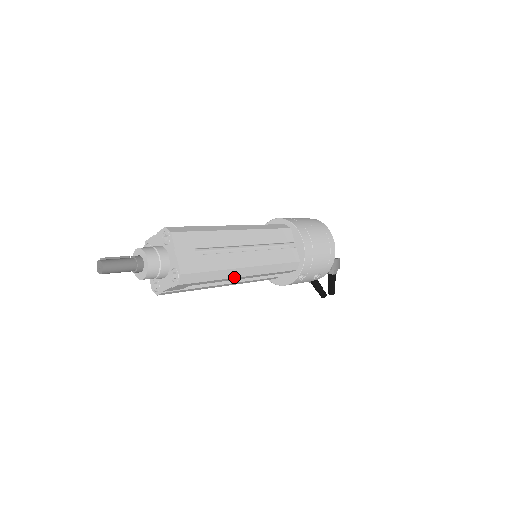
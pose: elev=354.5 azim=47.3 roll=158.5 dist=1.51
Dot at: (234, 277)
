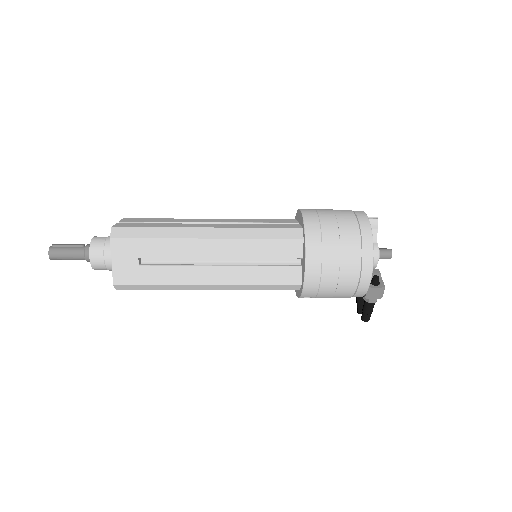
Dot at: (193, 289)
